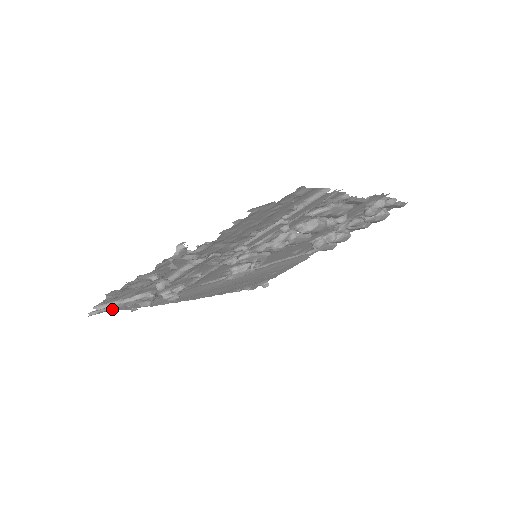
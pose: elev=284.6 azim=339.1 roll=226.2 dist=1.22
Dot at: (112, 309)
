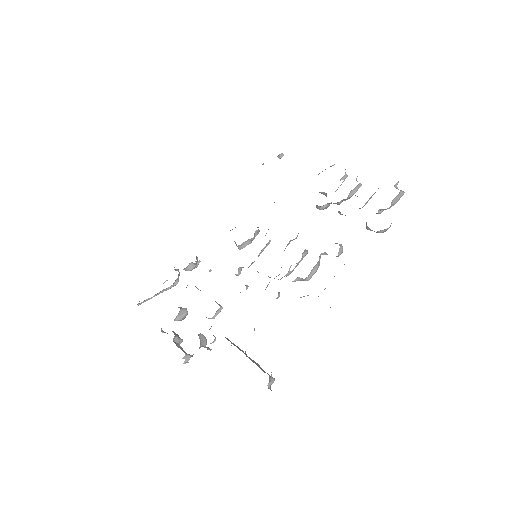
Dot at: occluded
